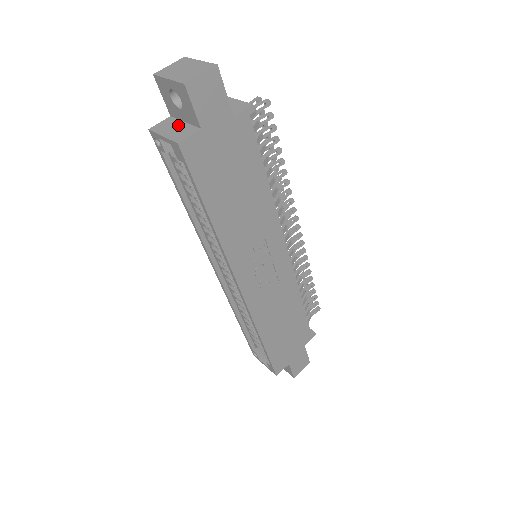
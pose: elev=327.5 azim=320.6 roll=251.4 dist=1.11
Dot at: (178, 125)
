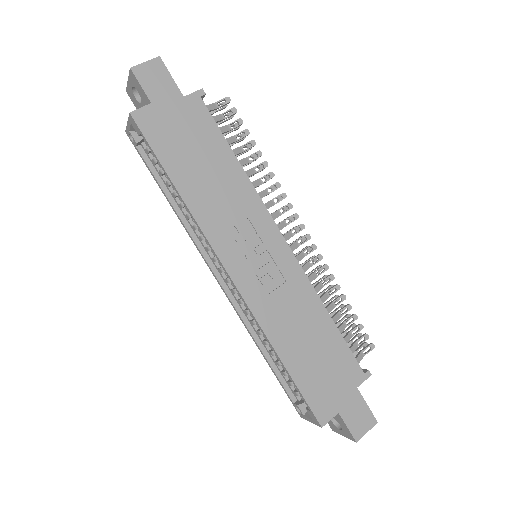
Dot at: occluded
